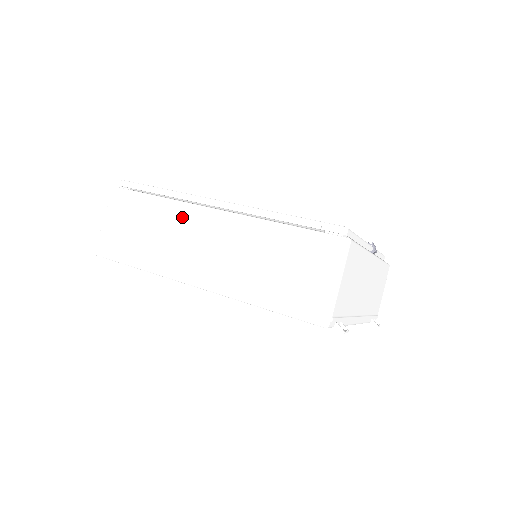
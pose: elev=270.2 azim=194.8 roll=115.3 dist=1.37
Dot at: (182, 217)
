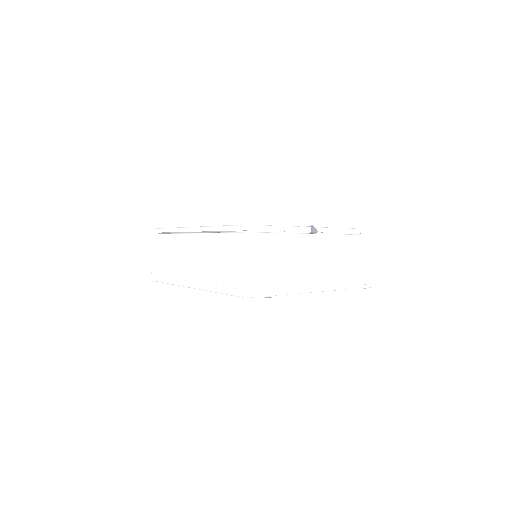
Dot at: (179, 244)
